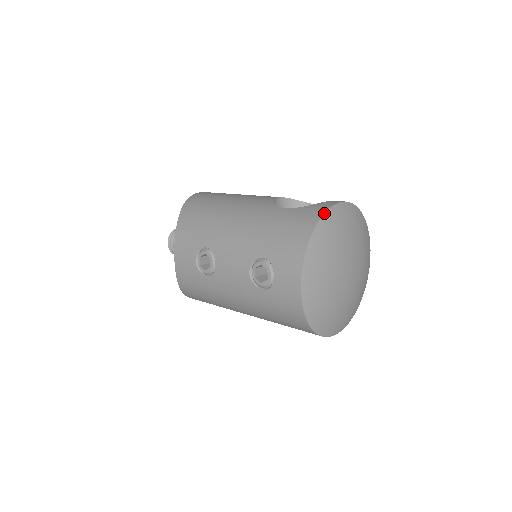
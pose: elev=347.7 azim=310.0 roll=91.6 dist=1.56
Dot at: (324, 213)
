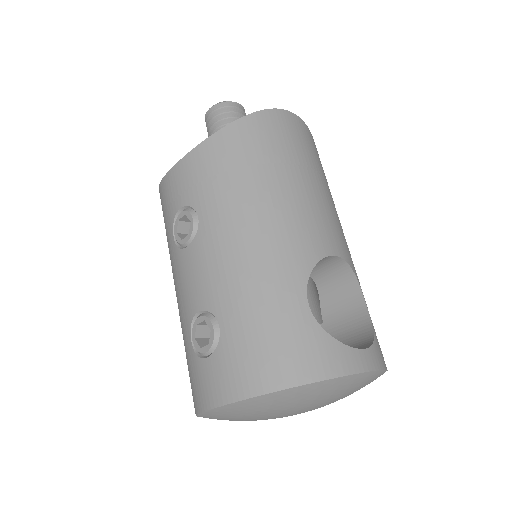
Dot at: (324, 380)
